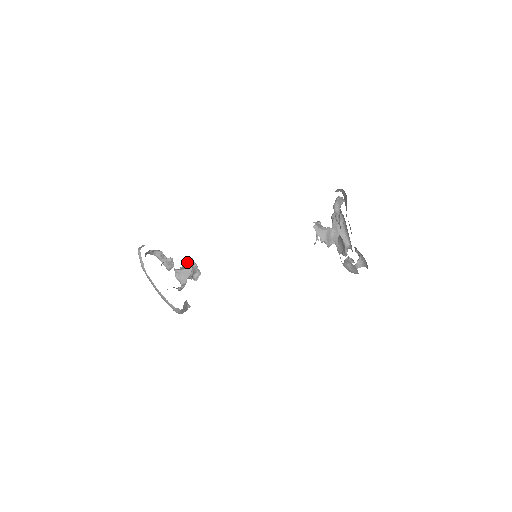
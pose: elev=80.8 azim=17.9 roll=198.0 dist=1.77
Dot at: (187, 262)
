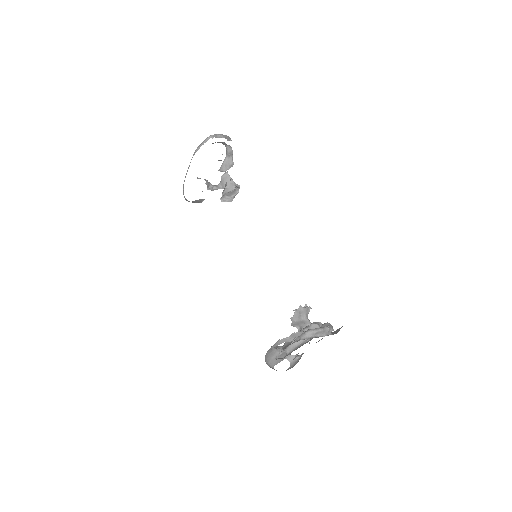
Dot at: (232, 184)
